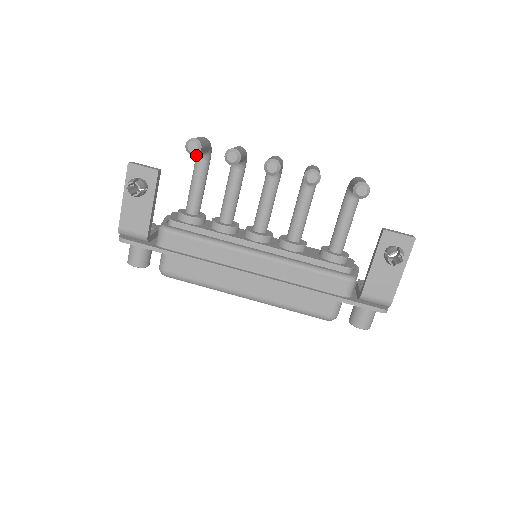
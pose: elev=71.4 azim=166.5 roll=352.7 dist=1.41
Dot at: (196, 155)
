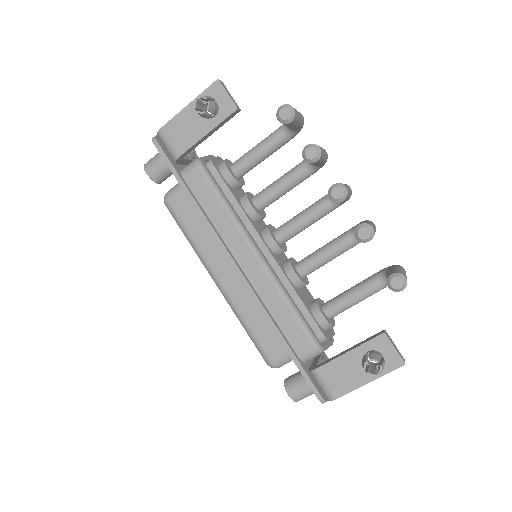
Dot at: (282, 125)
